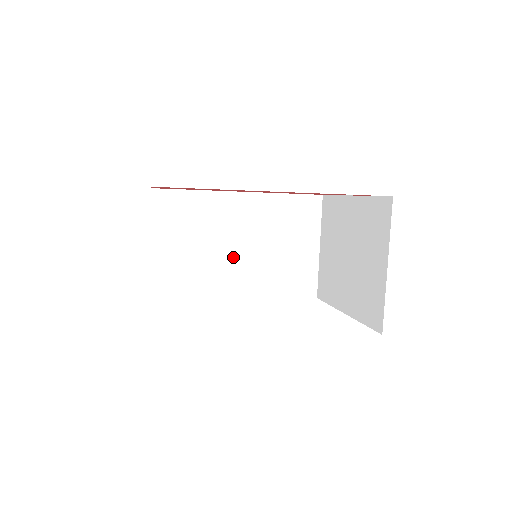
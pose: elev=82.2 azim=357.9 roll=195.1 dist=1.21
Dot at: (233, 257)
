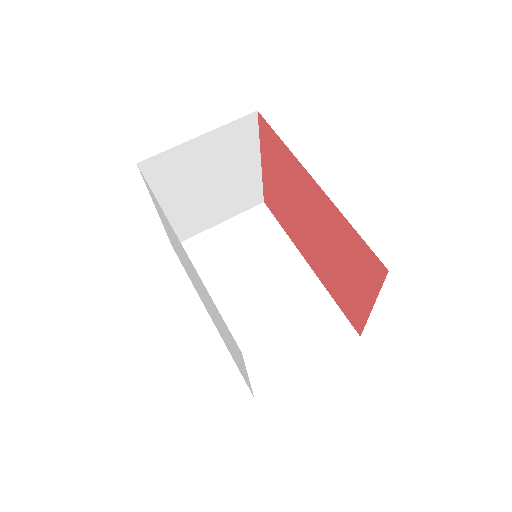
Dot at: (248, 289)
